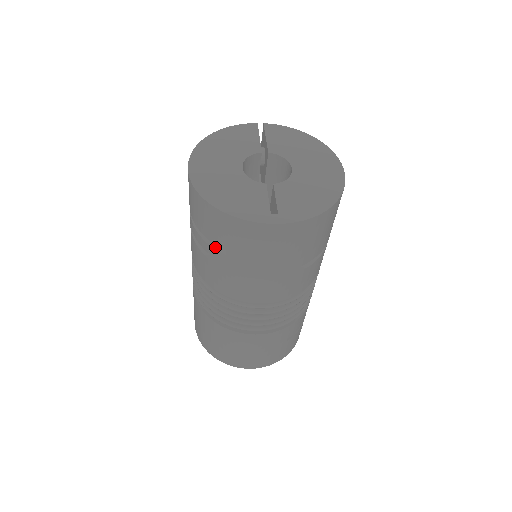
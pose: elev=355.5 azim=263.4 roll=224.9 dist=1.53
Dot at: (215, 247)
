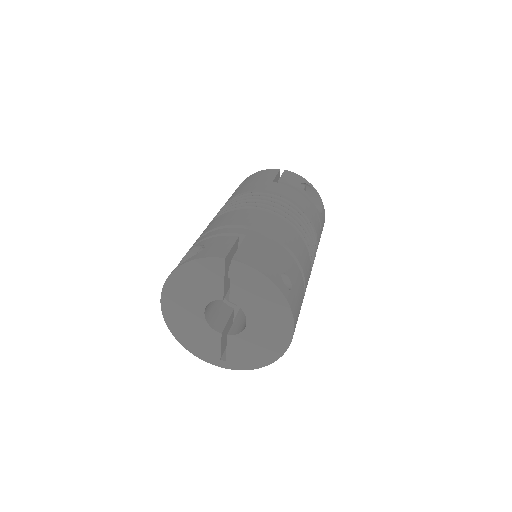
Dot at: occluded
